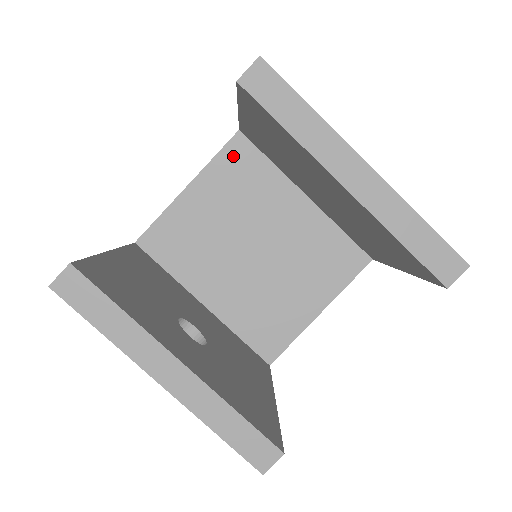
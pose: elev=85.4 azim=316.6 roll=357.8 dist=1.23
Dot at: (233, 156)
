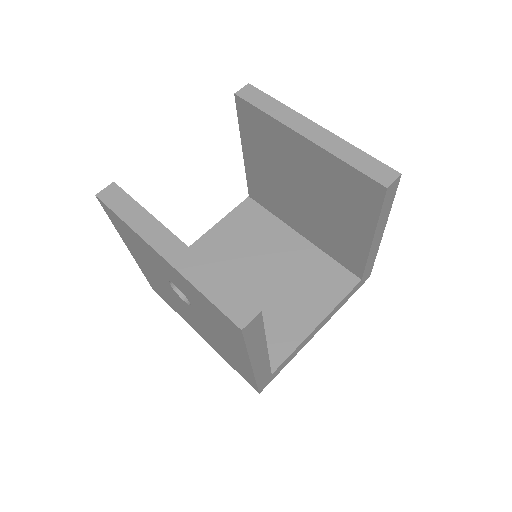
Dot at: (244, 212)
